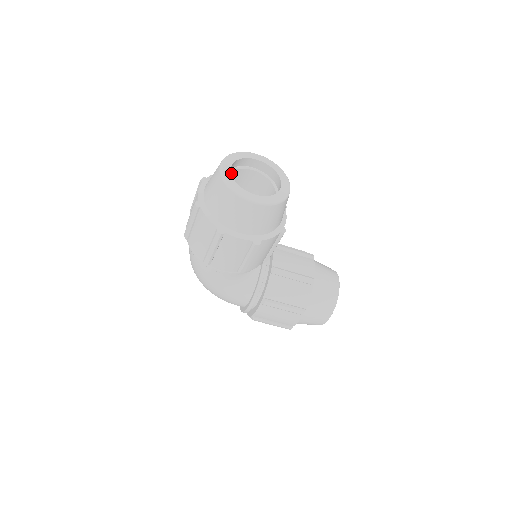
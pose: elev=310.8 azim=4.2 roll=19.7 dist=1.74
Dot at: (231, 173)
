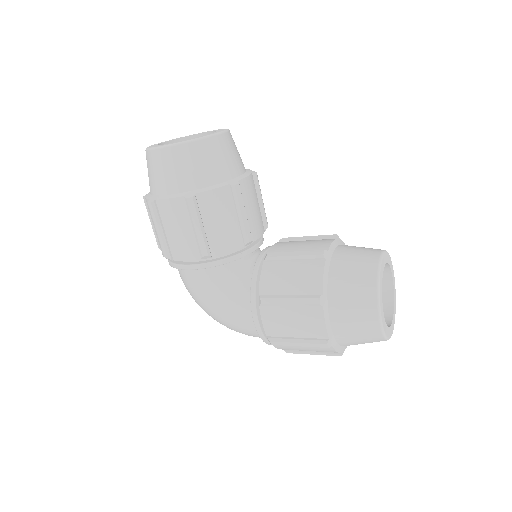
Dot at: occluded
